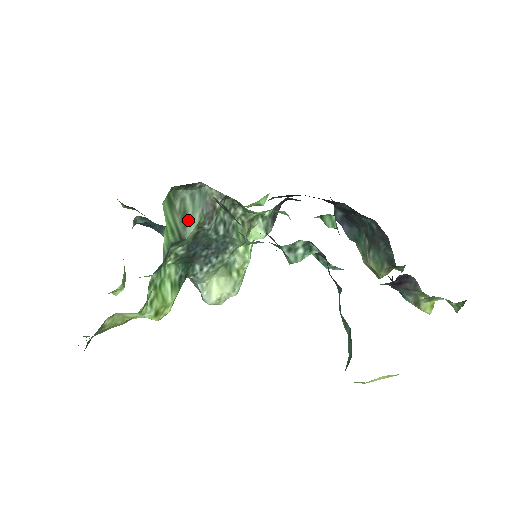
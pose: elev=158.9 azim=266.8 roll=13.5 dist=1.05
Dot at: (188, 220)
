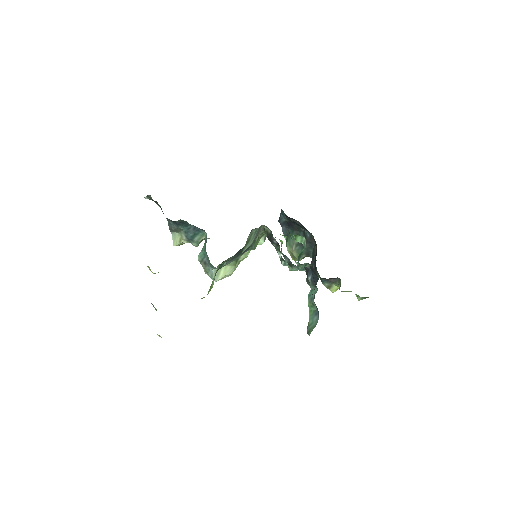
Dot at: (248, 244)
